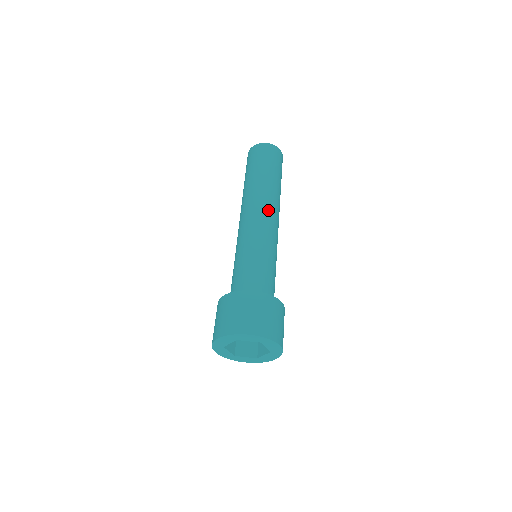
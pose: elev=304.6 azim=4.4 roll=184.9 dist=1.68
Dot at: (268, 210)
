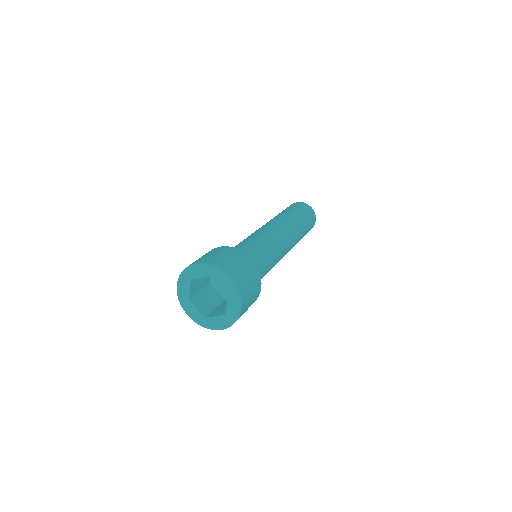
Dot at: (273, 224)
